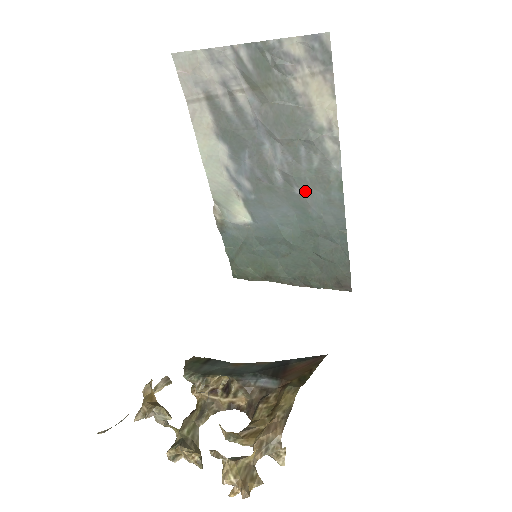
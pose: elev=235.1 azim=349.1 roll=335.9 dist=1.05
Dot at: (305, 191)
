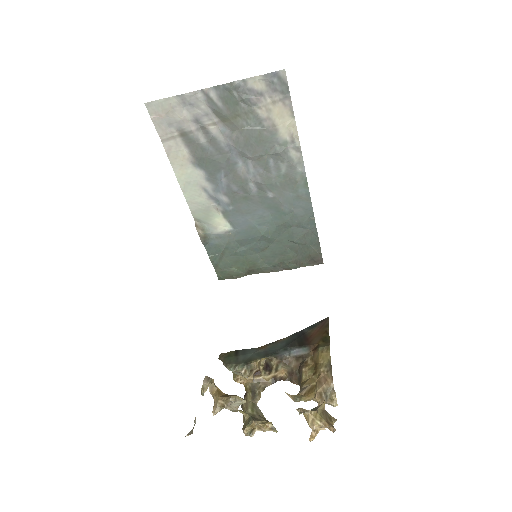
Dot at: (277, 194)
